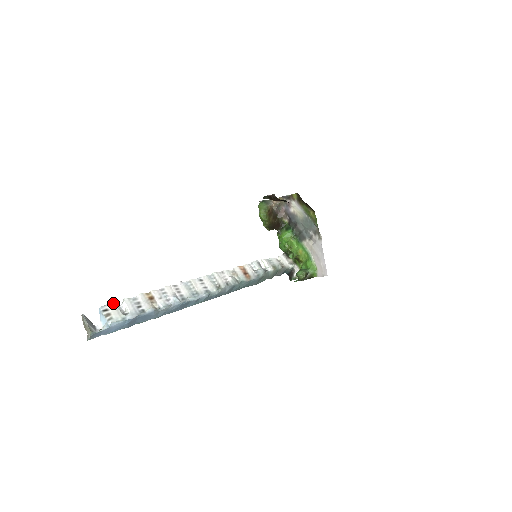
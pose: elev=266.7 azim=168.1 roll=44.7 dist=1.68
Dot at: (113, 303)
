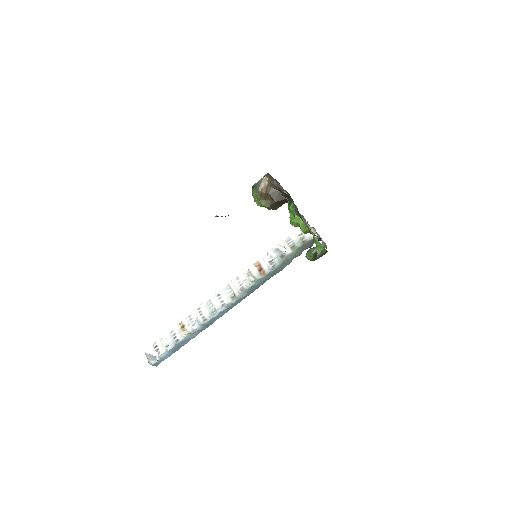
Dot at: (160, 339)
